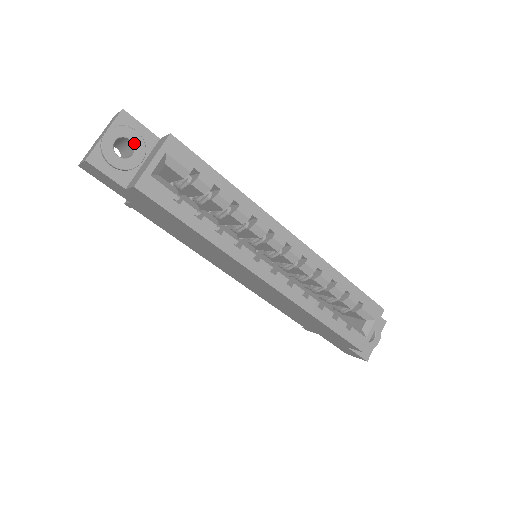
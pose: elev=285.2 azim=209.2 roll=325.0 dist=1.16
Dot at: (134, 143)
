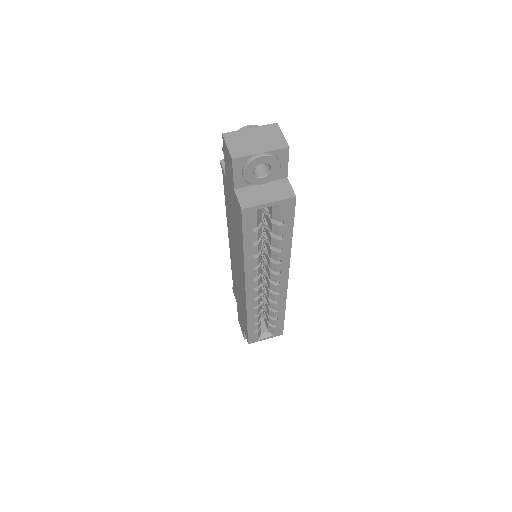
Dot at: (271, 172)
